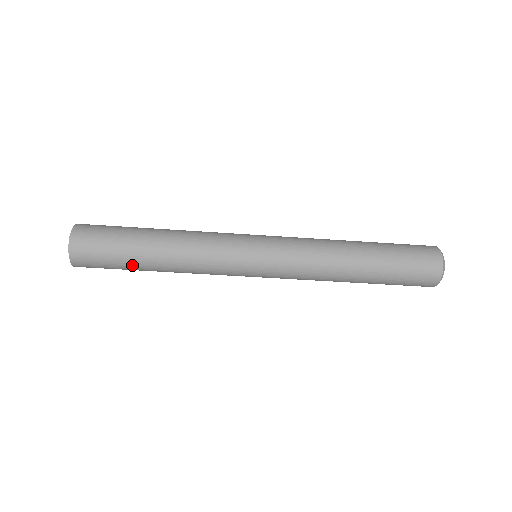
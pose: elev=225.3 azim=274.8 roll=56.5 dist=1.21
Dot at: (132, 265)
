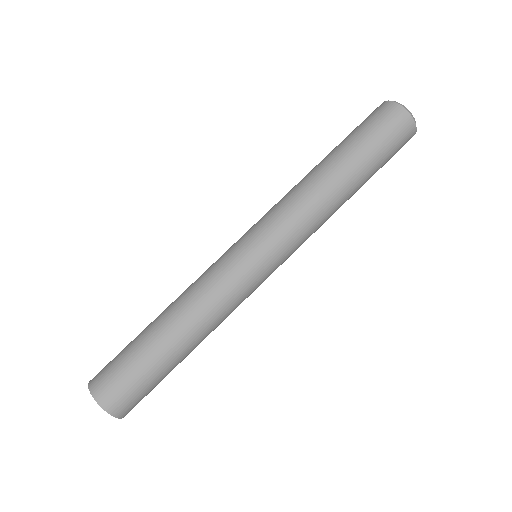
Dot at: (142, 342)
